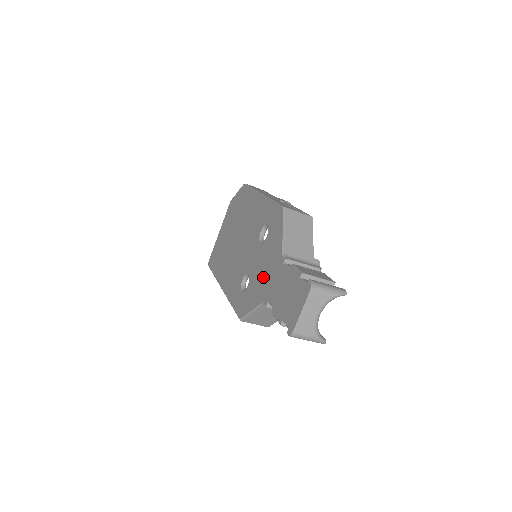
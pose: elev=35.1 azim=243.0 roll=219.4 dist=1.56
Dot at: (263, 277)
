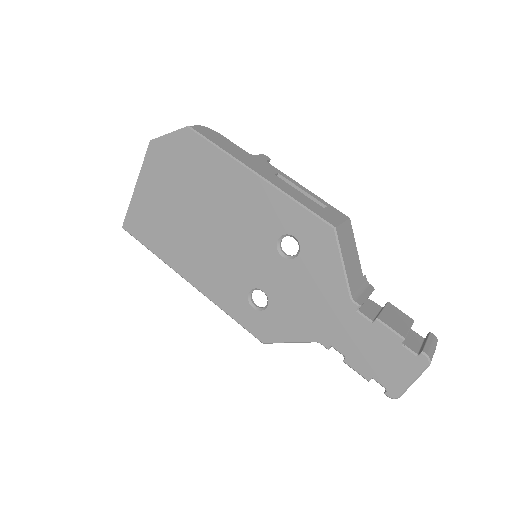
Dot at: (308, 310)
